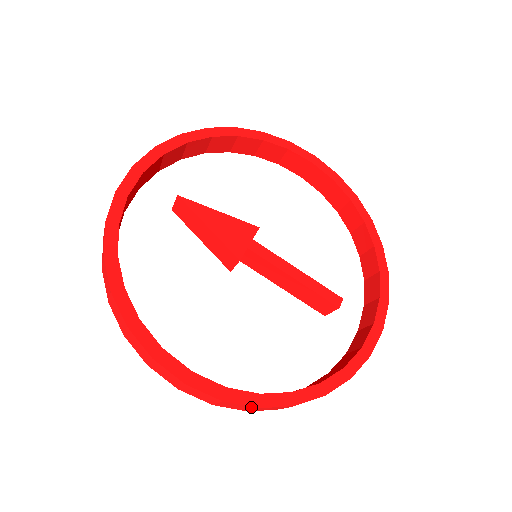
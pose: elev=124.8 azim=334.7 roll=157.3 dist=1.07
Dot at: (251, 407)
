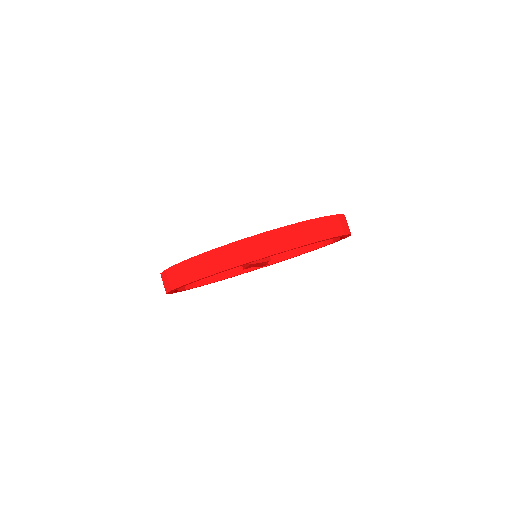
Dot at: occluded
